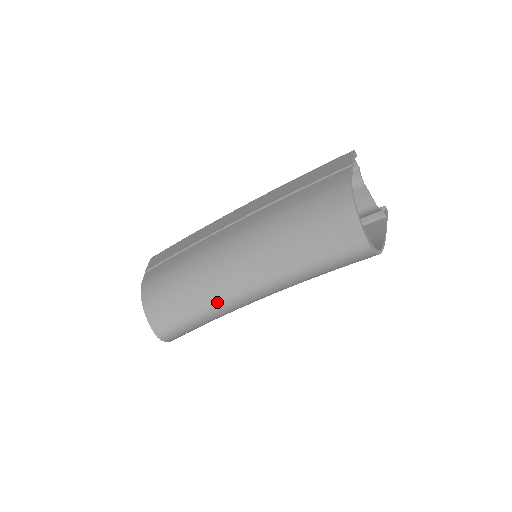
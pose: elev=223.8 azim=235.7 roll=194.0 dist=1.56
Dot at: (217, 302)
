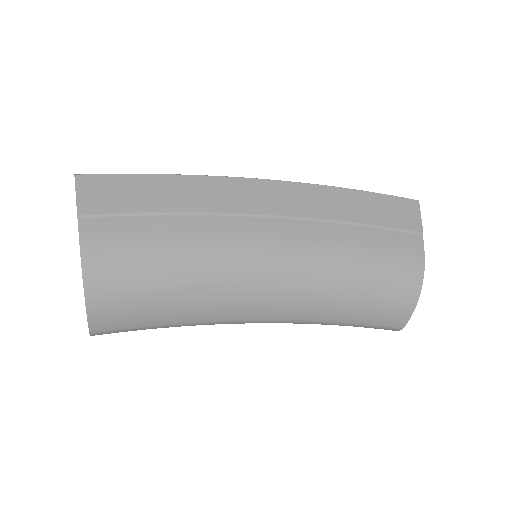
Dot at: (209, 321)
